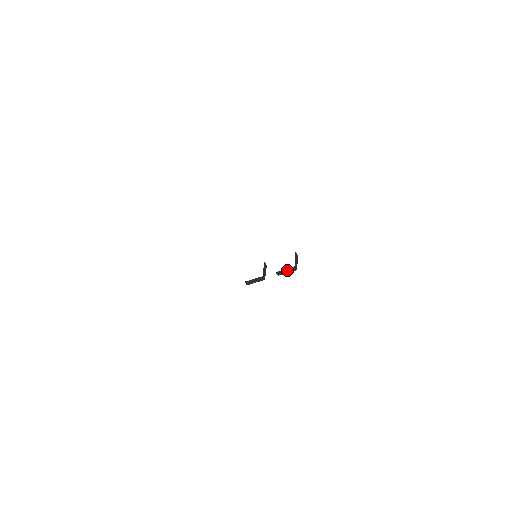
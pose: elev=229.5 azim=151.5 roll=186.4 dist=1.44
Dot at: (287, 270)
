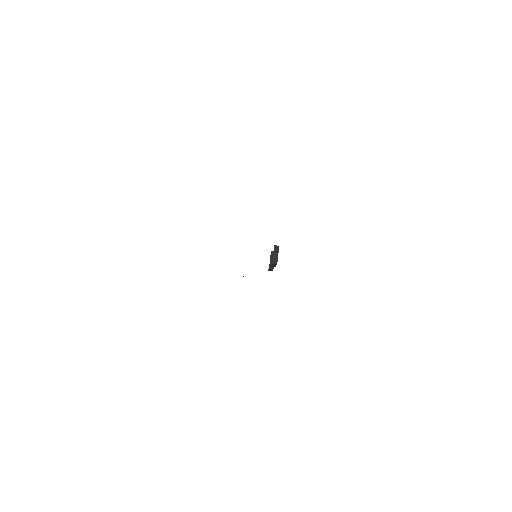
Dot at: (273, 265)
